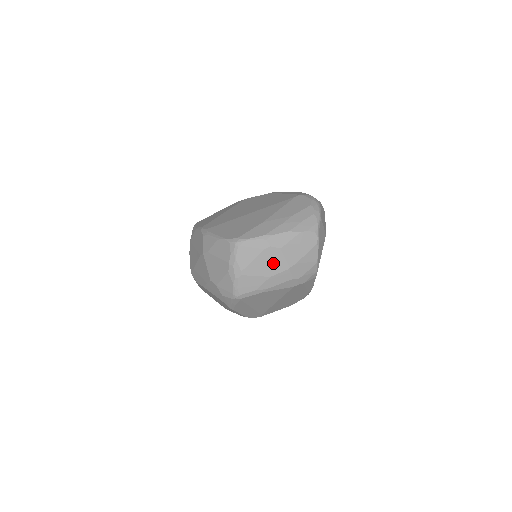
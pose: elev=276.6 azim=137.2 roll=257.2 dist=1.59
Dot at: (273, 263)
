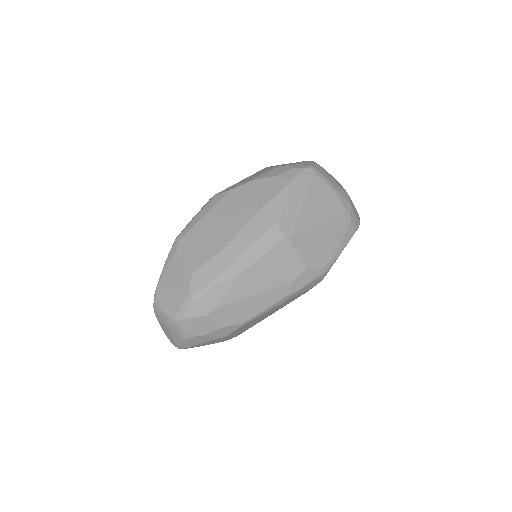
Dot at: (339, 185)
